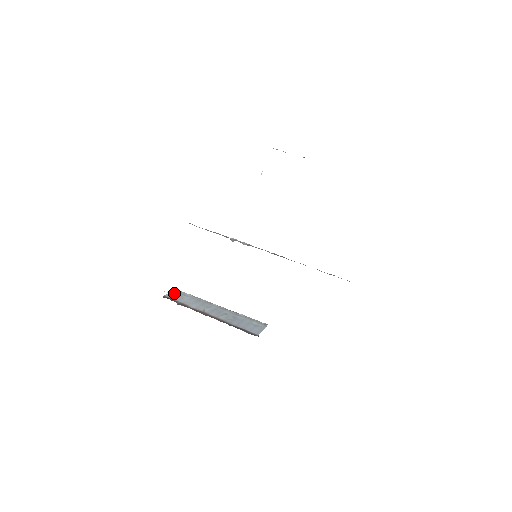
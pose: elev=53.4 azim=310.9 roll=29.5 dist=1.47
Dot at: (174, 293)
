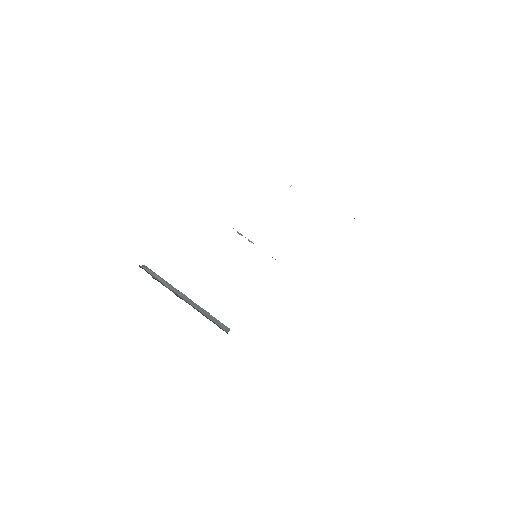
Dot at: (146, 268)
